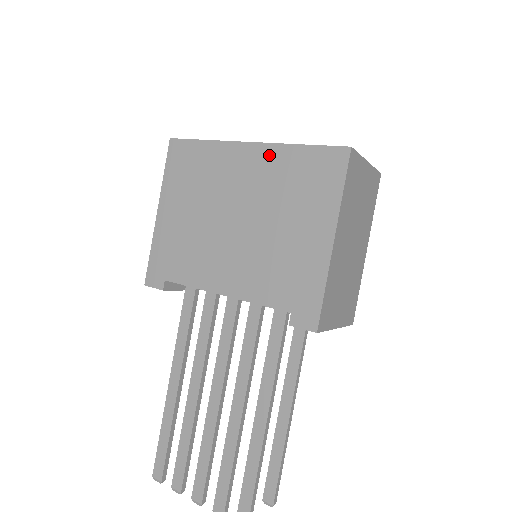
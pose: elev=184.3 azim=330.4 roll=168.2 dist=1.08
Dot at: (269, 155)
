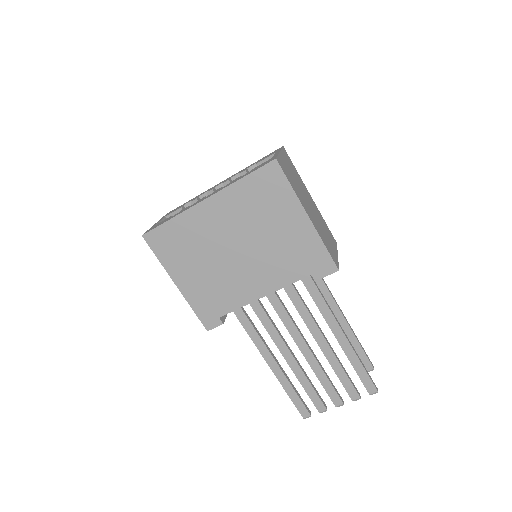
Dot at: (226, 198)
